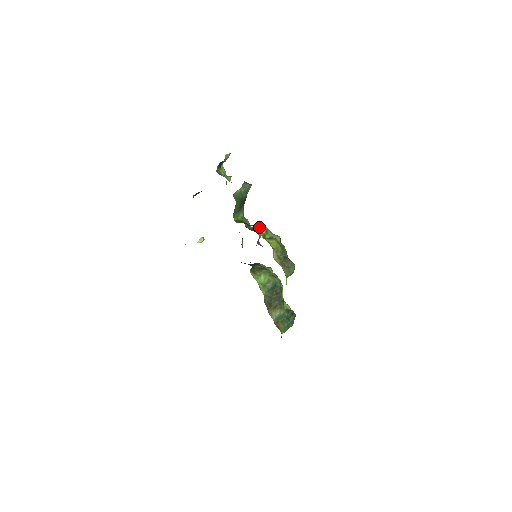
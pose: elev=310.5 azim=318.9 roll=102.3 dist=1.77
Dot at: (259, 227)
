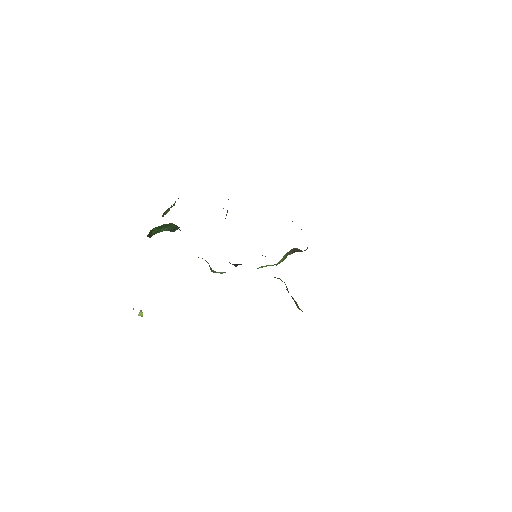
Dot at: occluded
